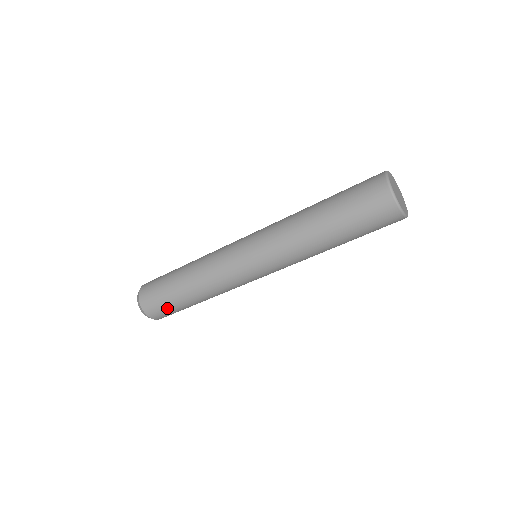
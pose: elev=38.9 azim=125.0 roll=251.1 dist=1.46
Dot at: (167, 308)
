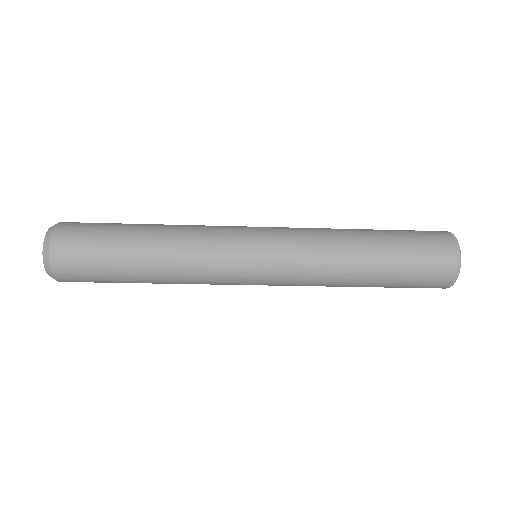
Dot at: (94, 272)
